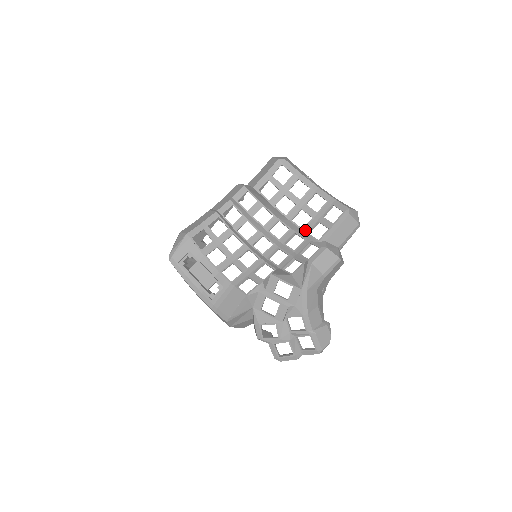
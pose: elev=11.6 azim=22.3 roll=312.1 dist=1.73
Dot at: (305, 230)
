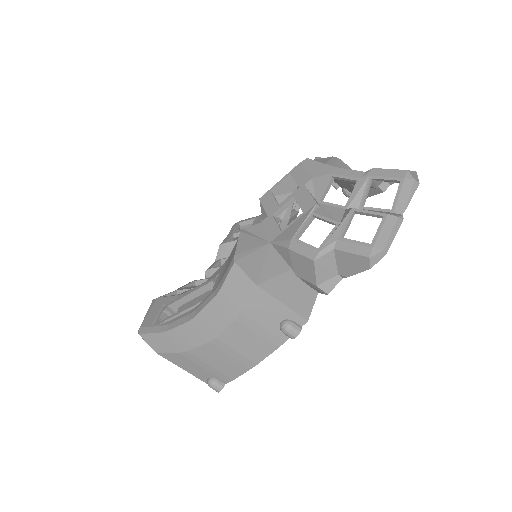
Dot at: occluded
